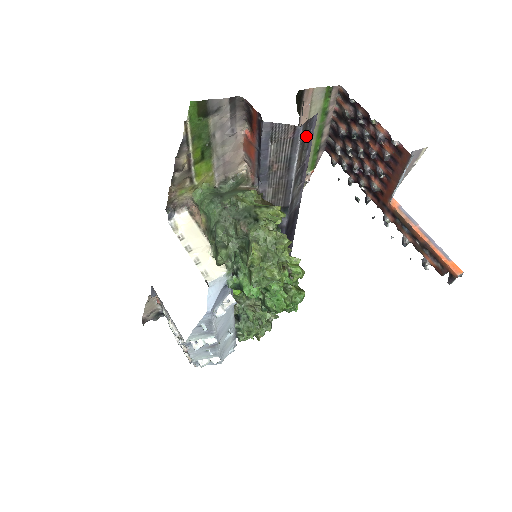
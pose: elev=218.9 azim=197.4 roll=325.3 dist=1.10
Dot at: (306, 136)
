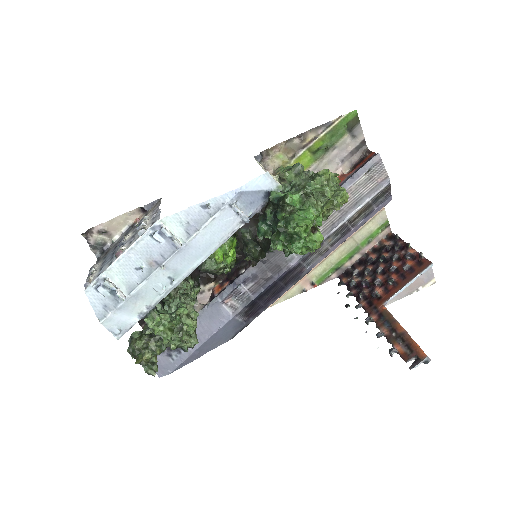
Dot at: (377, 202)
